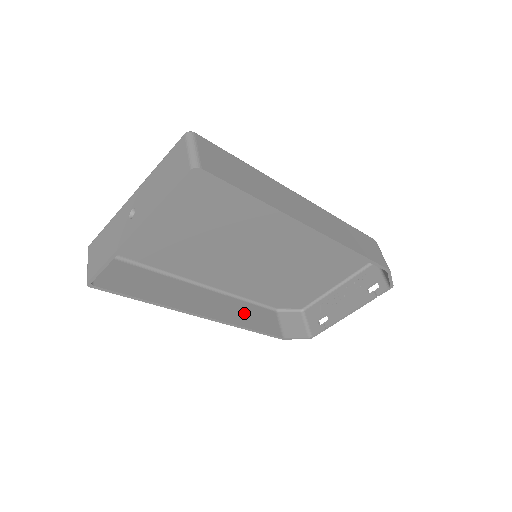
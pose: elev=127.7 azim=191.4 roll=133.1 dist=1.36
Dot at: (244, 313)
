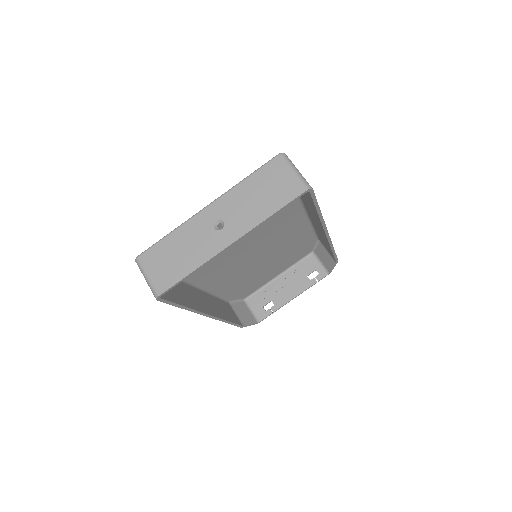
Dot at: (221, 308)
